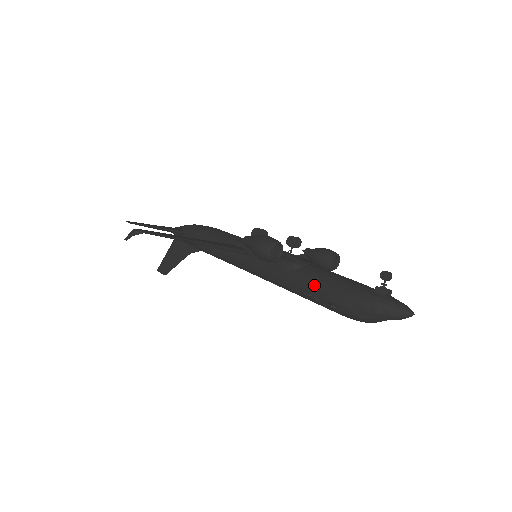
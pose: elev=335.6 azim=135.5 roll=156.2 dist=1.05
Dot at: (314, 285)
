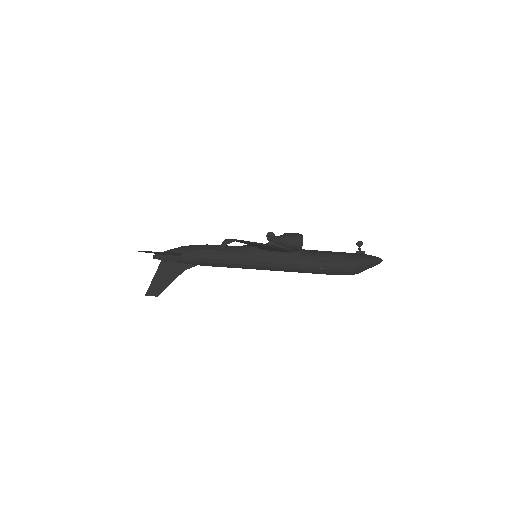
Dot at: (320, 260)
